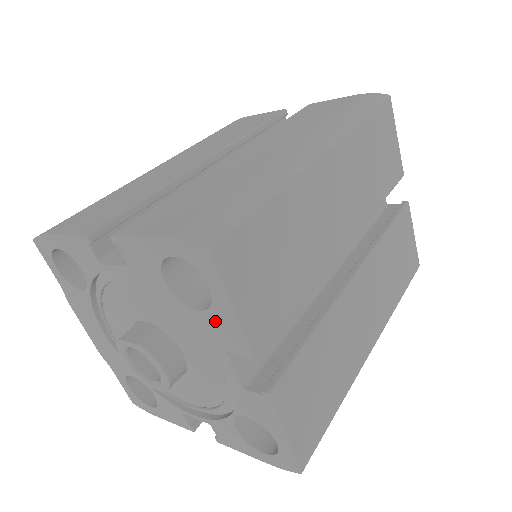
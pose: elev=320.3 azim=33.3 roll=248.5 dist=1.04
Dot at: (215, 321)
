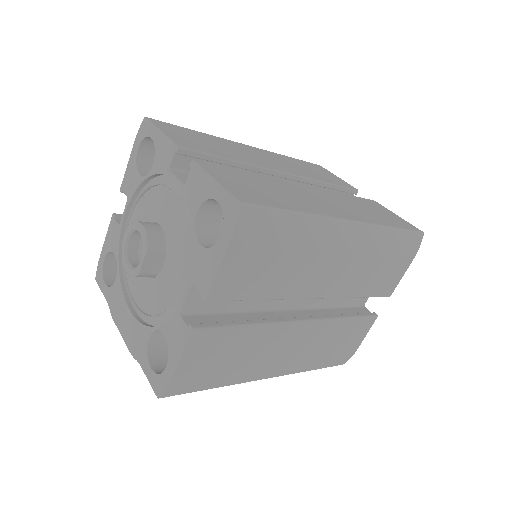
Dot at: (159, 156)
